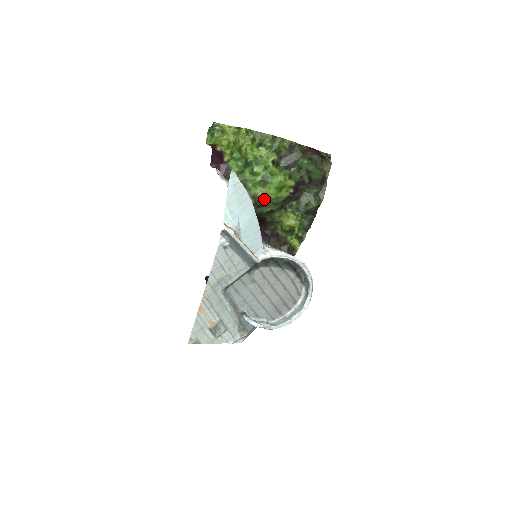
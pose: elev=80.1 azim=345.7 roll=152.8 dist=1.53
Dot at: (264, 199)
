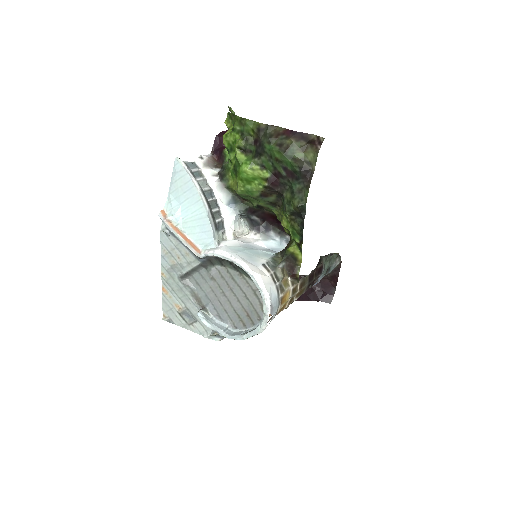
Dot at: (236, 191)
